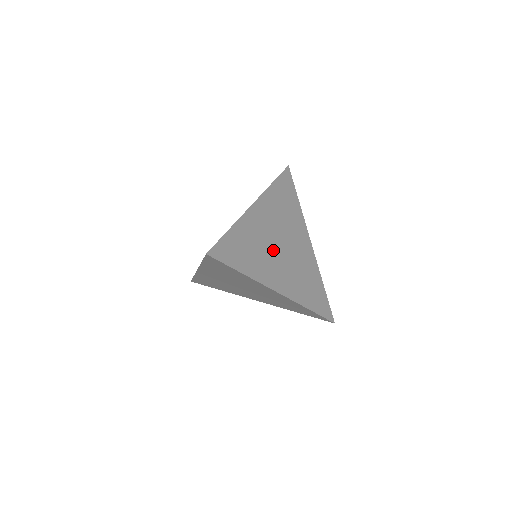
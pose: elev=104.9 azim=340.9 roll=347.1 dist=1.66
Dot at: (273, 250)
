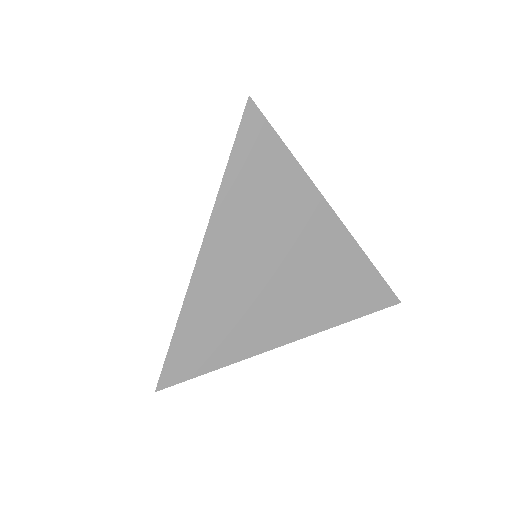
Dot at: occluded
